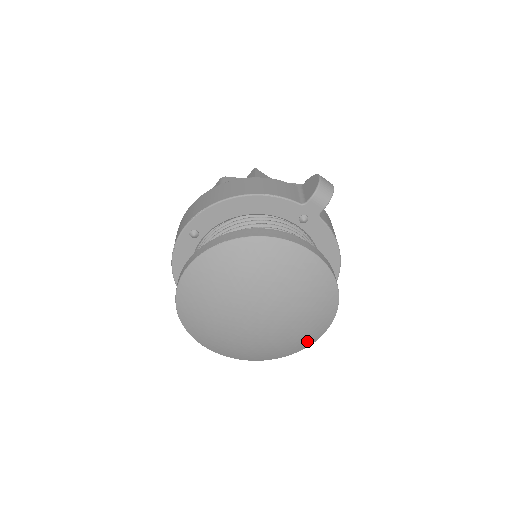
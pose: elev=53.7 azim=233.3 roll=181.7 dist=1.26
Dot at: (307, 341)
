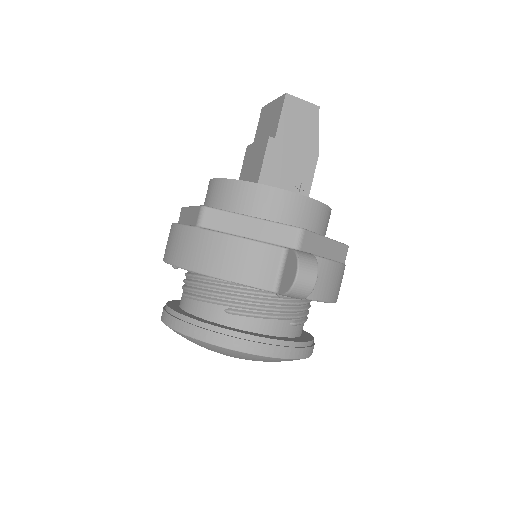
Dot at: occluded
